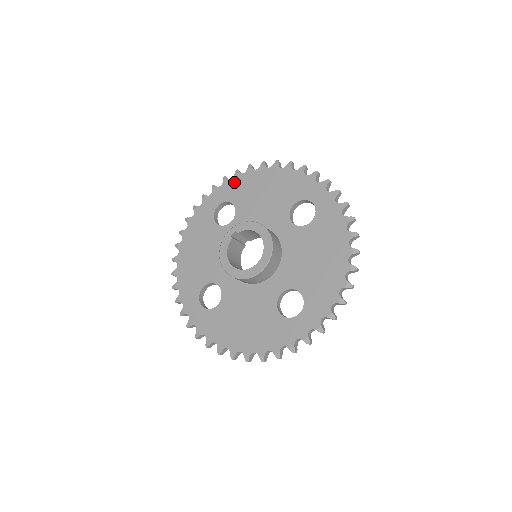
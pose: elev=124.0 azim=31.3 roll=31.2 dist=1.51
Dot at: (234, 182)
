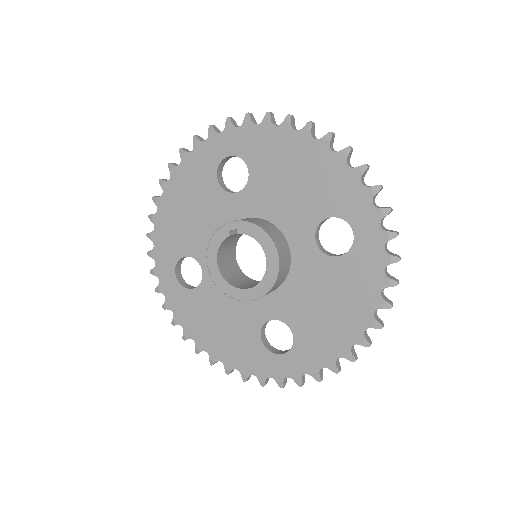
Dot at: (258, 132)
